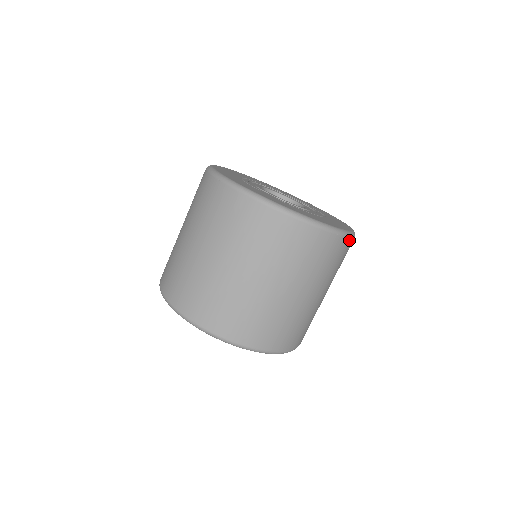
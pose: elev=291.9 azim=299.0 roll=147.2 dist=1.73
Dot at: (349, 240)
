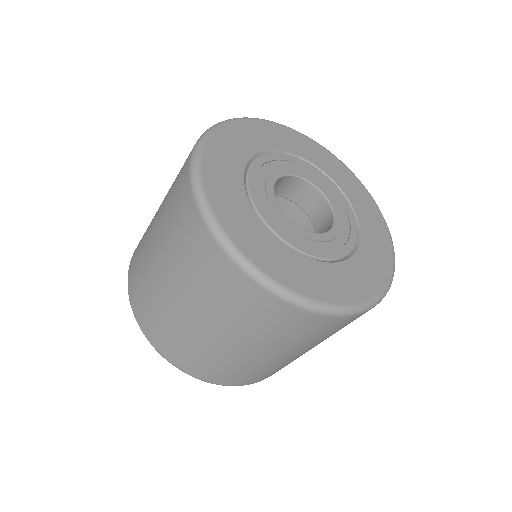
Dot at: (359, 314)
